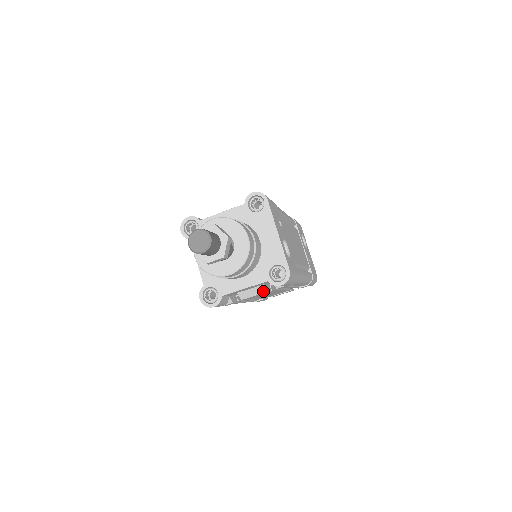
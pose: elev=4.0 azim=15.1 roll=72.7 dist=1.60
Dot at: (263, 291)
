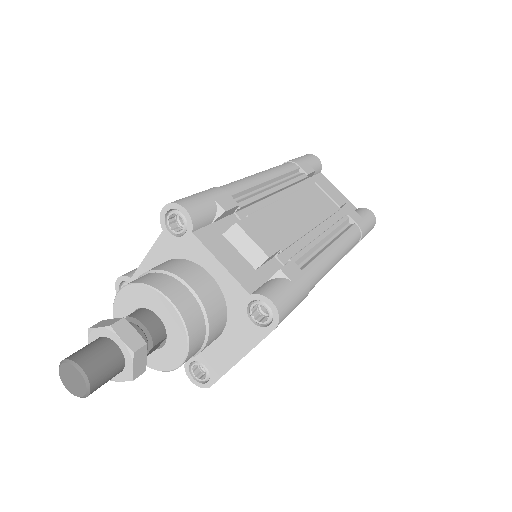
Dot at: occluded
